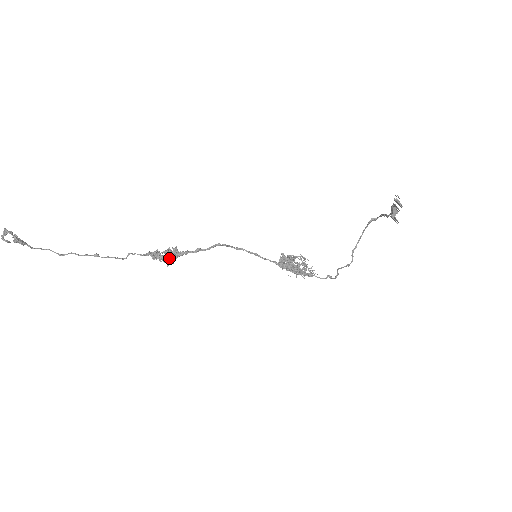
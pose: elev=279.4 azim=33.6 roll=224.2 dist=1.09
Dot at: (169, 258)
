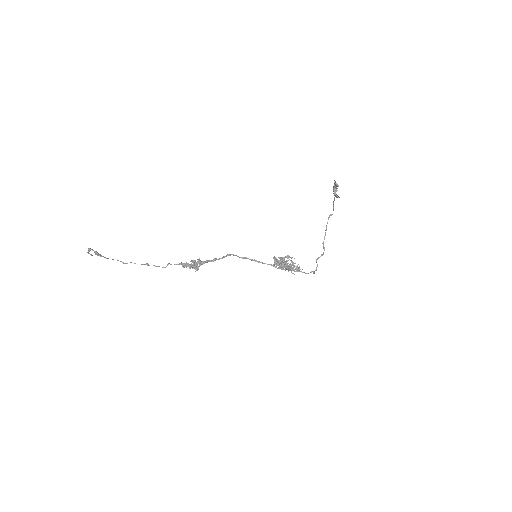
Dot at: (196, 264)
